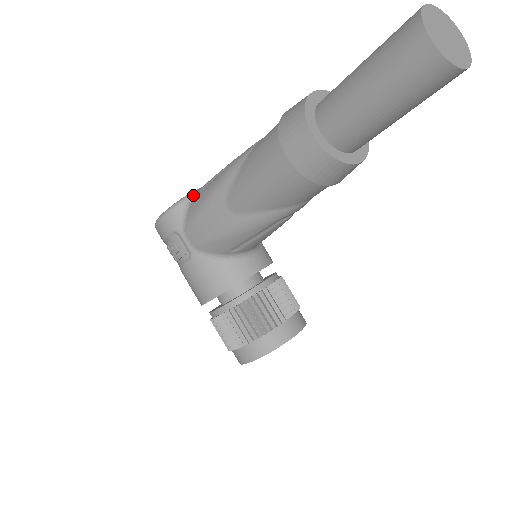
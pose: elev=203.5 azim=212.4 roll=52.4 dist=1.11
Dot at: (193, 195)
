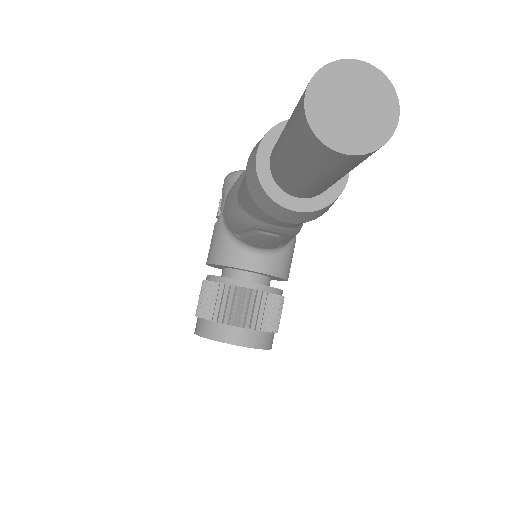
Dot at: occluded
